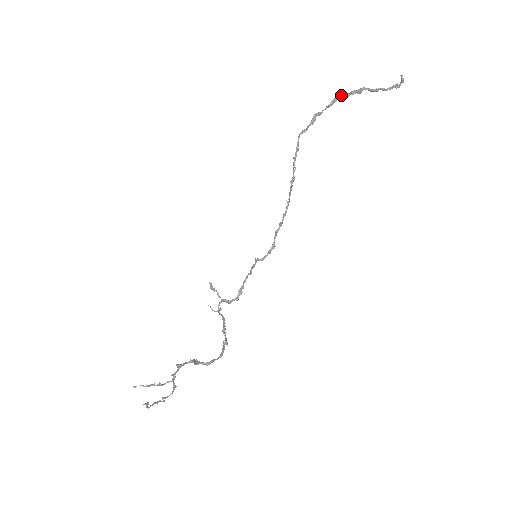
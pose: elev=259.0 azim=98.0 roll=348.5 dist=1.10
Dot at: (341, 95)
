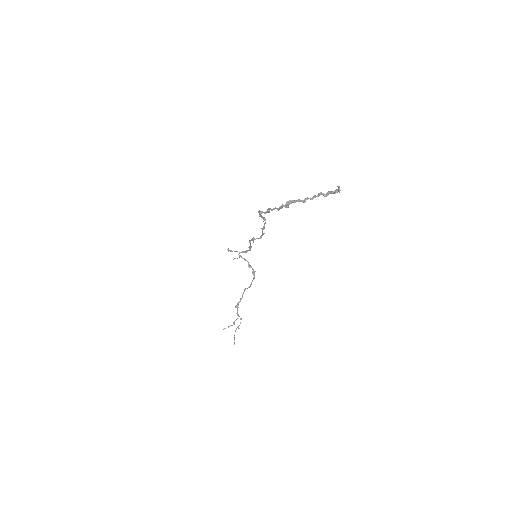
Dot at: (286, 205)
